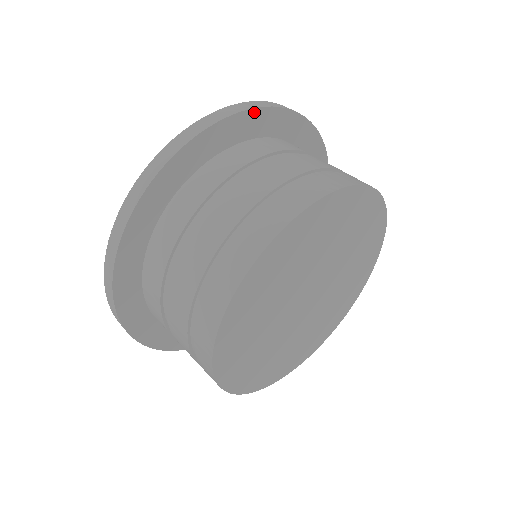
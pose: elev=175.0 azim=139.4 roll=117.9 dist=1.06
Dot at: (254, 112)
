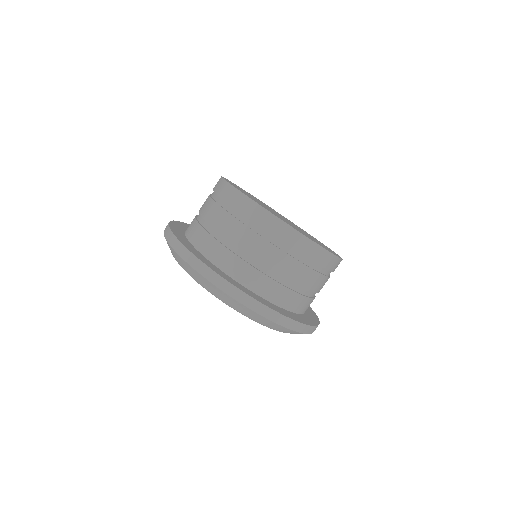
Dot at: occluded
